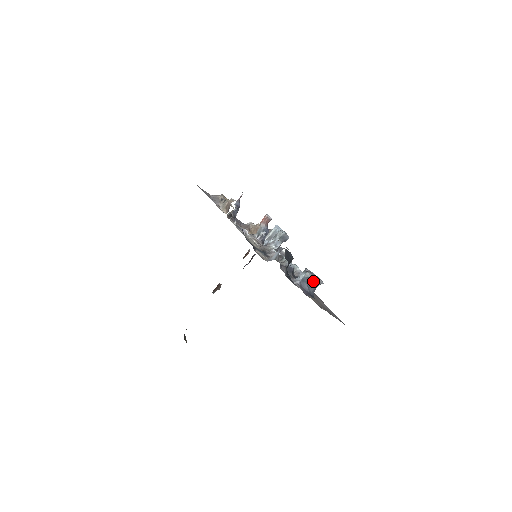
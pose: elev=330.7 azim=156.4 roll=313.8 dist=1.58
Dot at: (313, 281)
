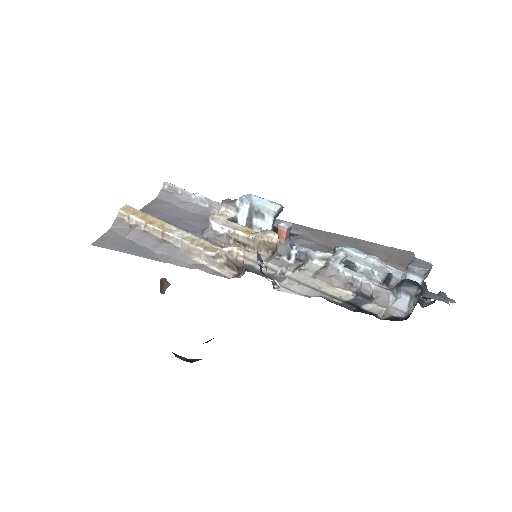
Dot at: (427, 275)
